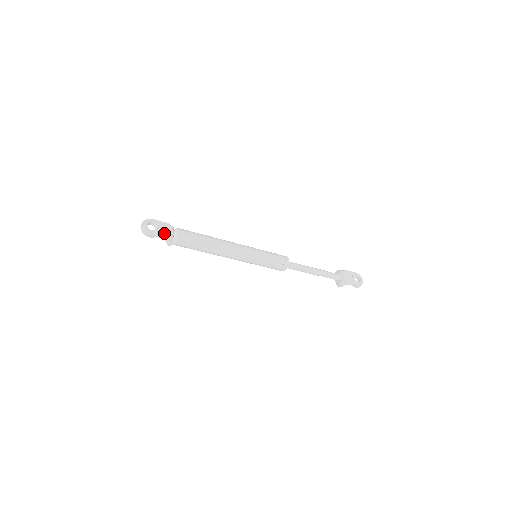
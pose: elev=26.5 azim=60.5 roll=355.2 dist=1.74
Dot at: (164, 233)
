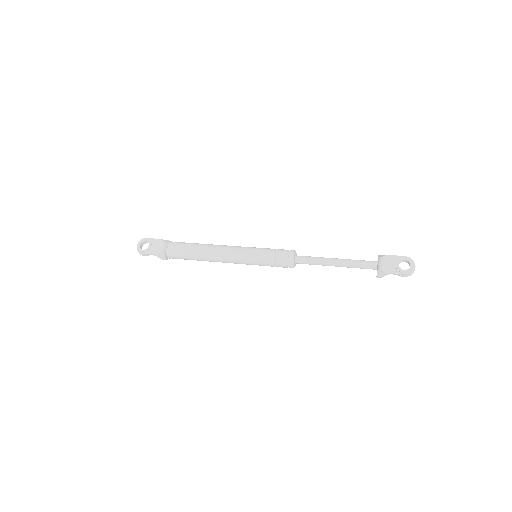
Dot at: (154, 250)
